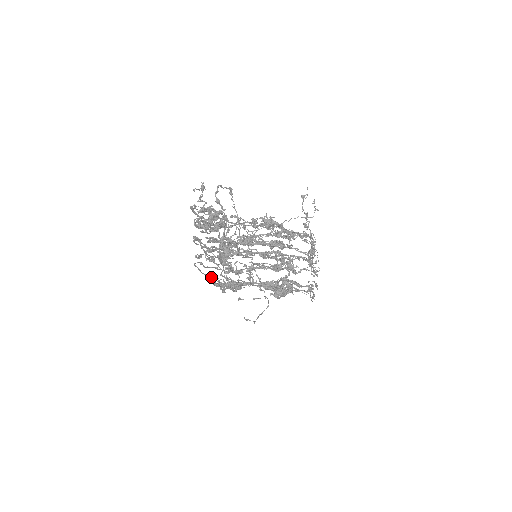
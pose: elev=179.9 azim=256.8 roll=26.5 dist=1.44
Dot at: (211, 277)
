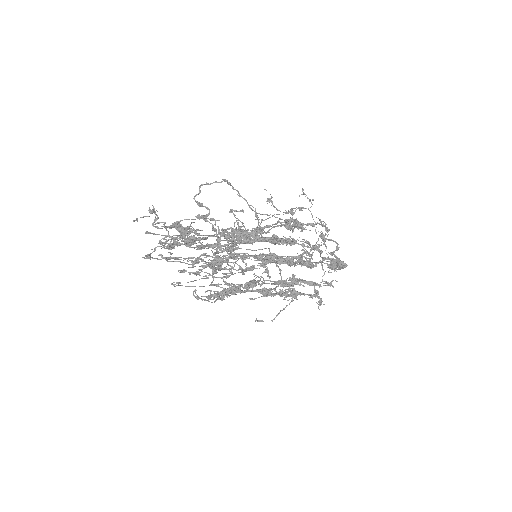
Dot at: occluded
